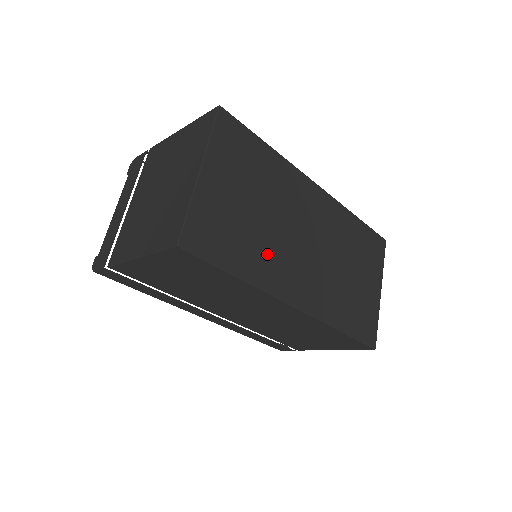
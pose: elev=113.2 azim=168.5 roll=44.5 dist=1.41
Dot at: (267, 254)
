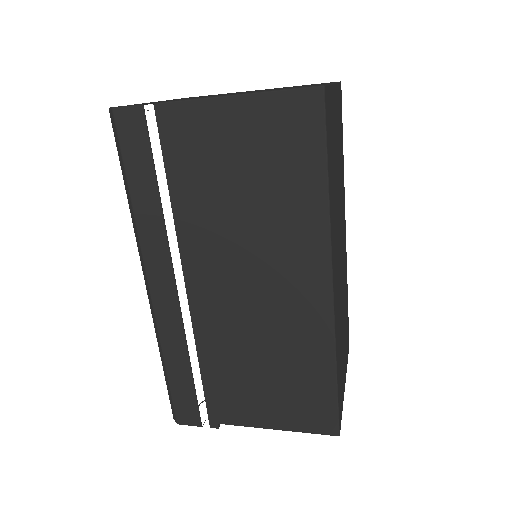
Dot at: (335, 210)
